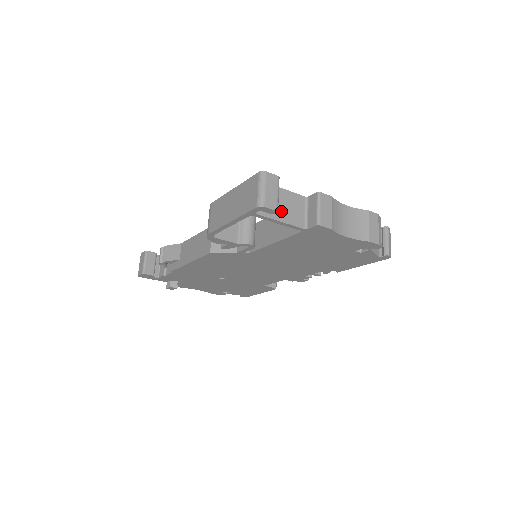
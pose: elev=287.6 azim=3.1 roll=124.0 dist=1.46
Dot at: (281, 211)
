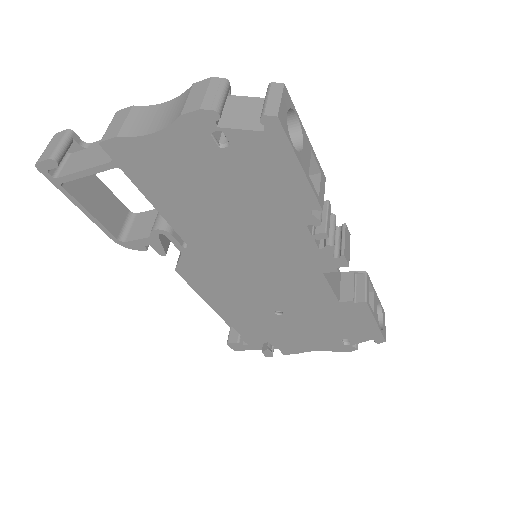
Dot at: (88, 161)
